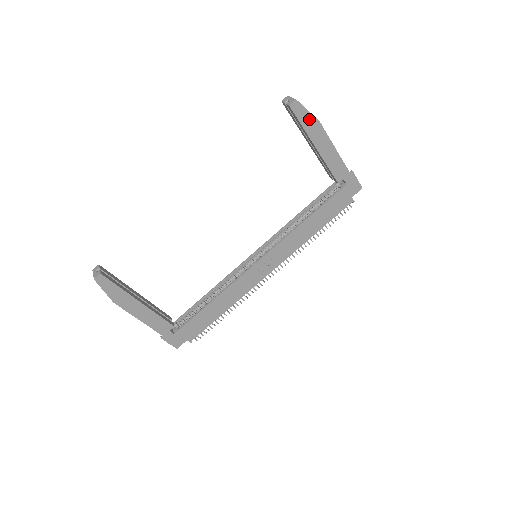
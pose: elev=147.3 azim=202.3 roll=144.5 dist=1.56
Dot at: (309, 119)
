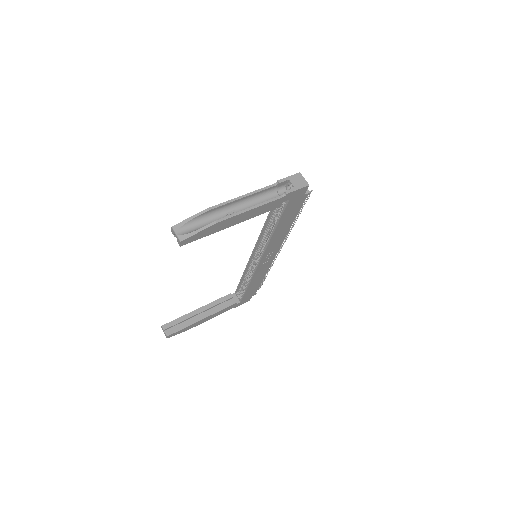
Dot at: (206, 231)
